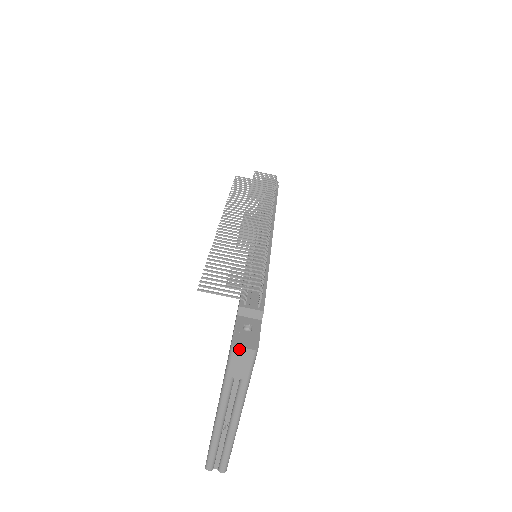
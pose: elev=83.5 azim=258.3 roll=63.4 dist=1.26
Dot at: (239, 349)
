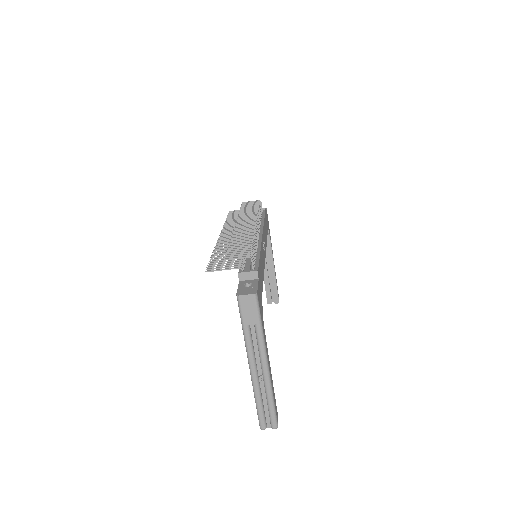
Dot at: (243, 297)
